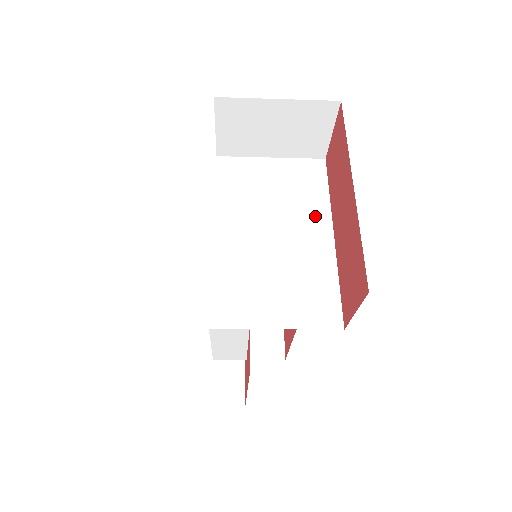
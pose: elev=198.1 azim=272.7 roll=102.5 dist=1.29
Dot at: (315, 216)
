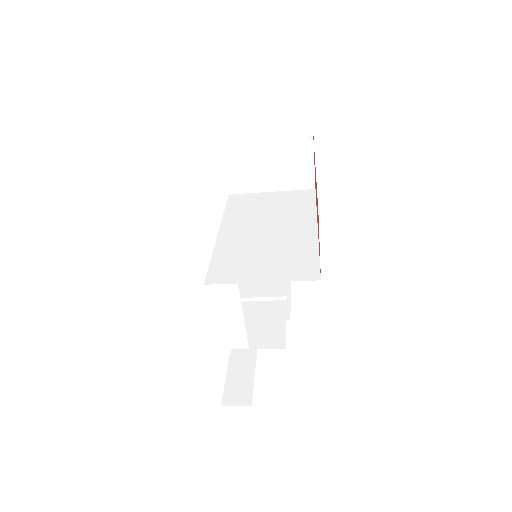
Dot at: (303, 219)
